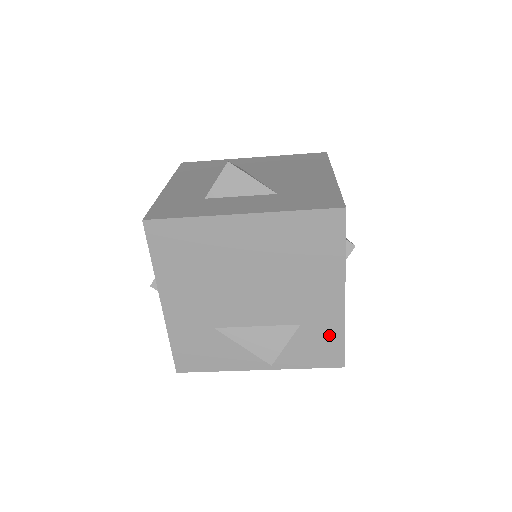
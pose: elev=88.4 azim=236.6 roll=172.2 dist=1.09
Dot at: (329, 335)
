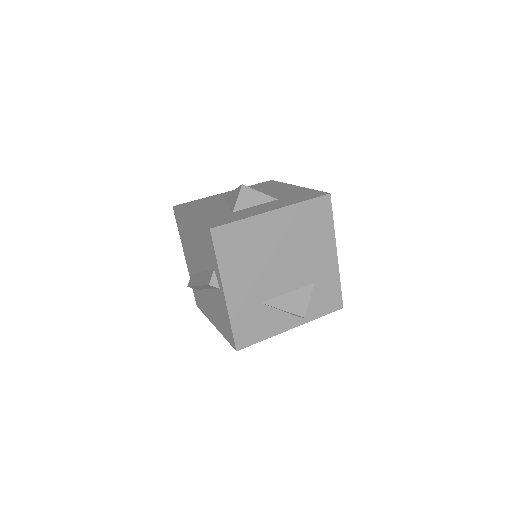
Dot at: (332, 286)
